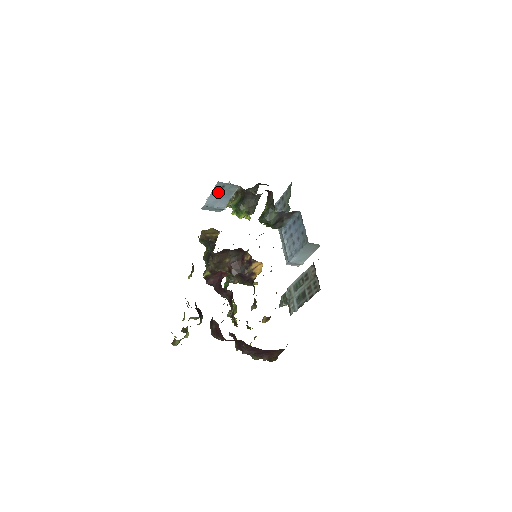
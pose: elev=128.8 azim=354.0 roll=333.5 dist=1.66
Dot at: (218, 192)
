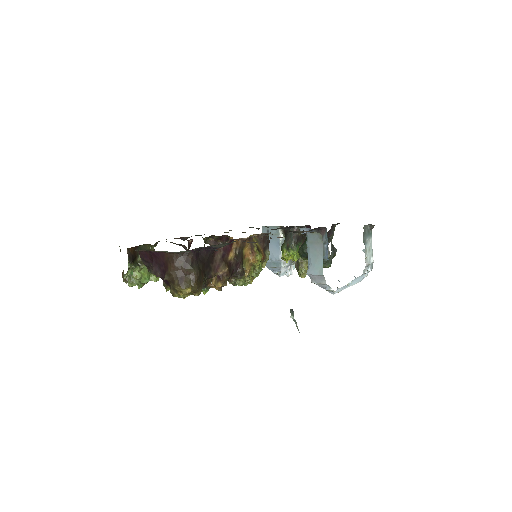
Dot at: occluded
